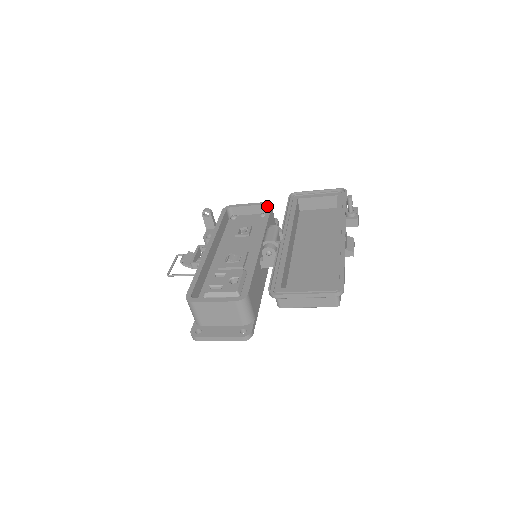
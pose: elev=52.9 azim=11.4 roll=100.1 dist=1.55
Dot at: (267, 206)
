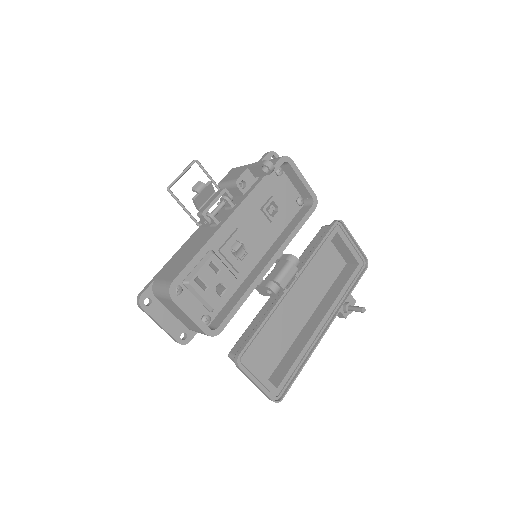
Dot at: (313, 205)
